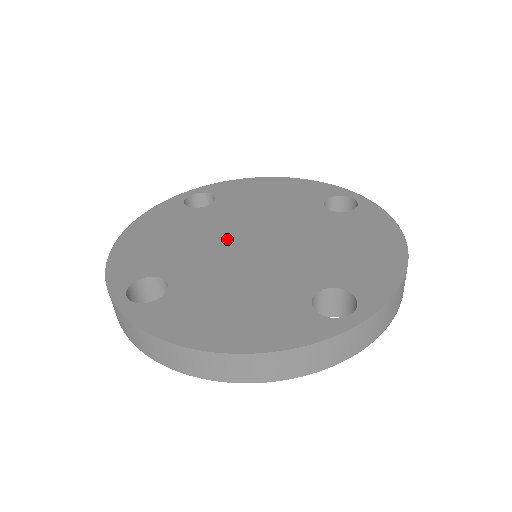
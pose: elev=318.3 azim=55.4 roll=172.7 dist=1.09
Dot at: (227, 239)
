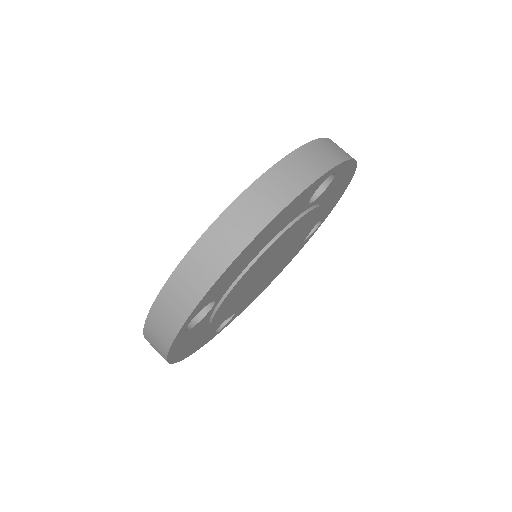
Dot at: occluded
